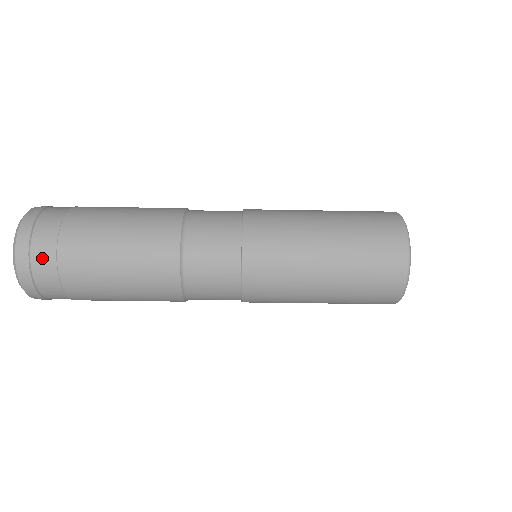
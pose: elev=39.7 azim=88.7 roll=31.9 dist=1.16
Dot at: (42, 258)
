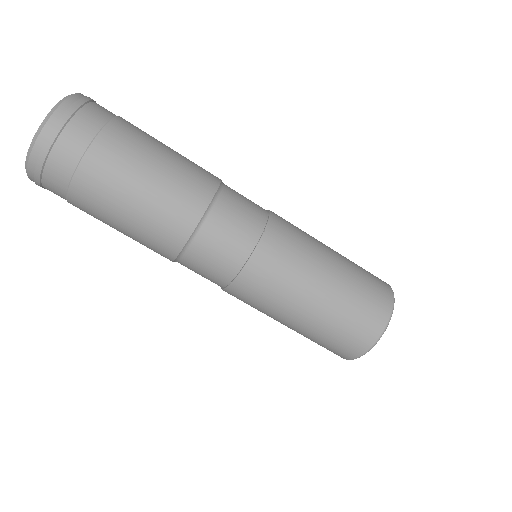
Dot at: (61, 161)
